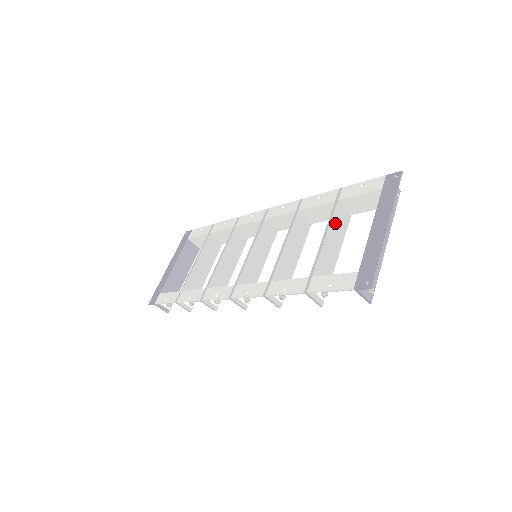
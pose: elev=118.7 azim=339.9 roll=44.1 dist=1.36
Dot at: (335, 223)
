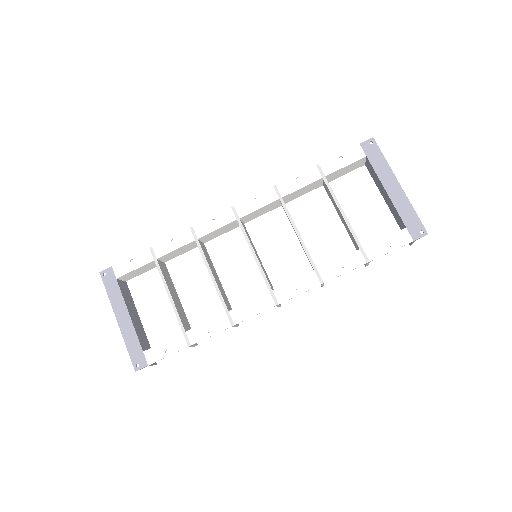
Dot at: (335, 197)
